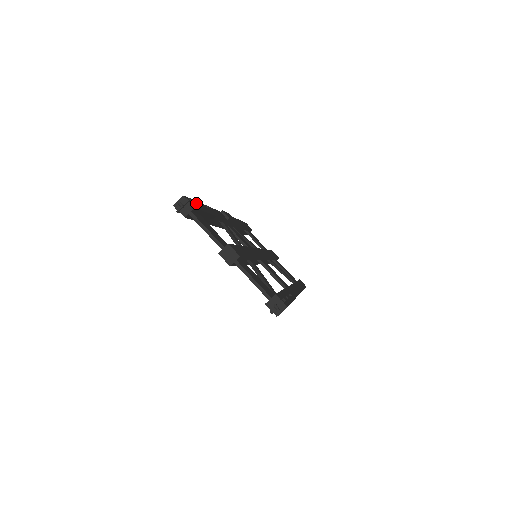
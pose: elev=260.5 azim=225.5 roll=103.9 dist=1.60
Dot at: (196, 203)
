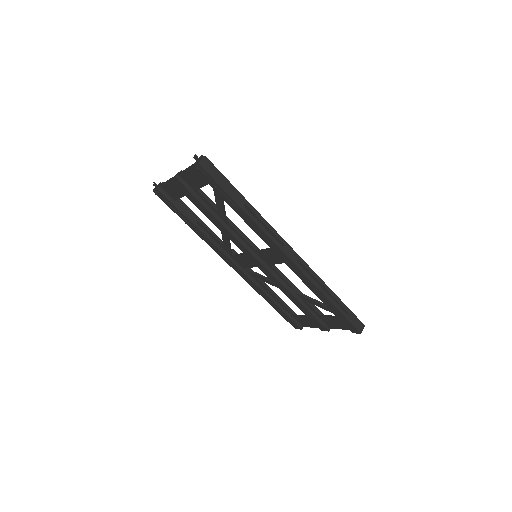
Dot at: occluded
